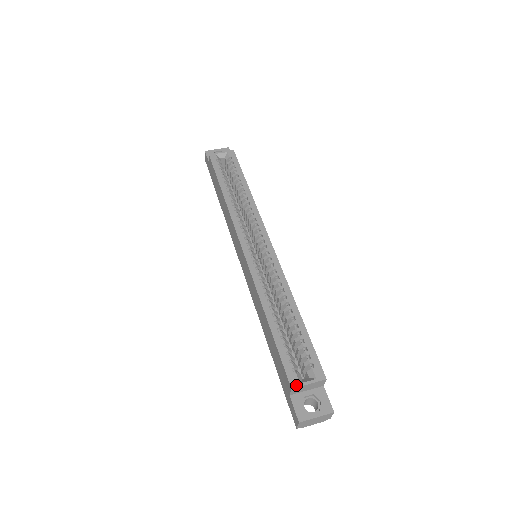
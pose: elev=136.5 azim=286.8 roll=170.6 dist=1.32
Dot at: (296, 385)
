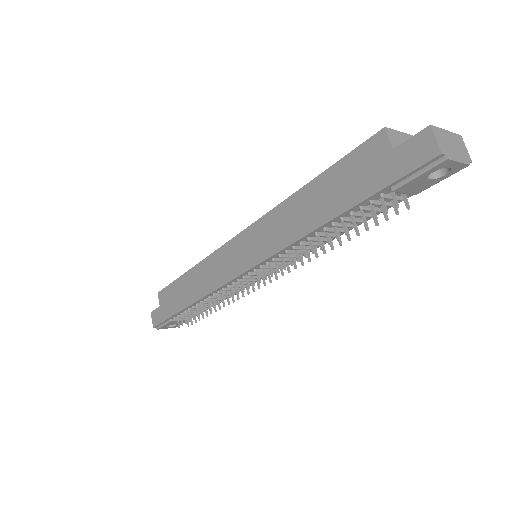
Dot at: (387, 130)
